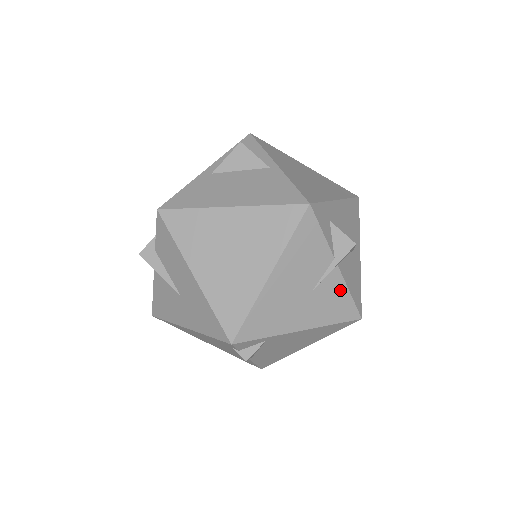
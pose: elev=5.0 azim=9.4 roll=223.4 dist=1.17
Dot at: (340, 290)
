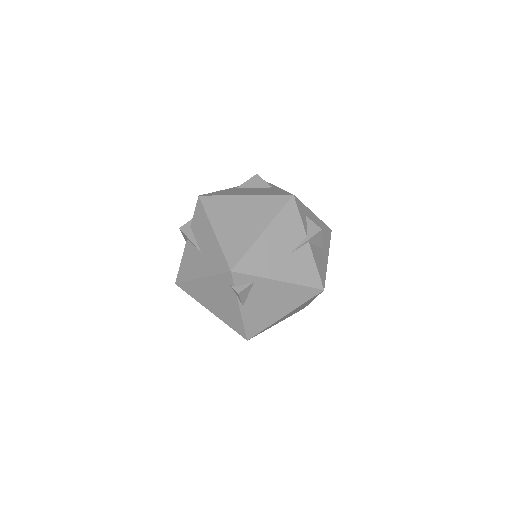
Dot at: (309, 261)
